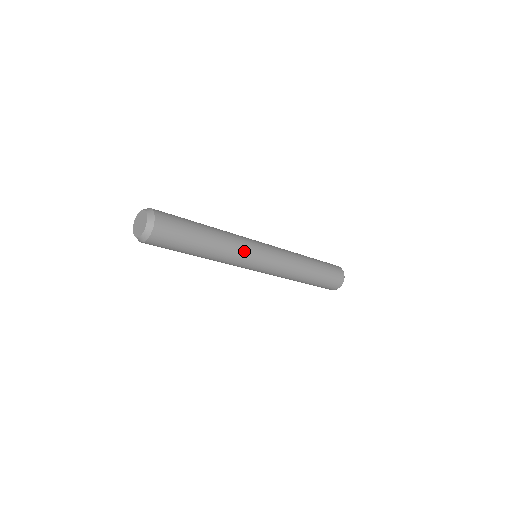
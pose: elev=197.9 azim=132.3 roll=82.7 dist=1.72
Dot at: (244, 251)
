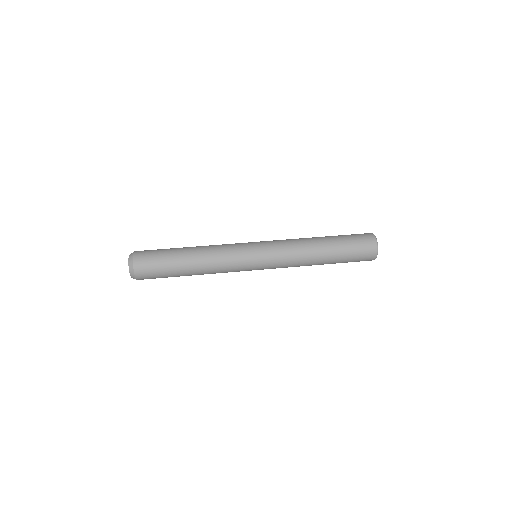
Dot at: (231, 271)
